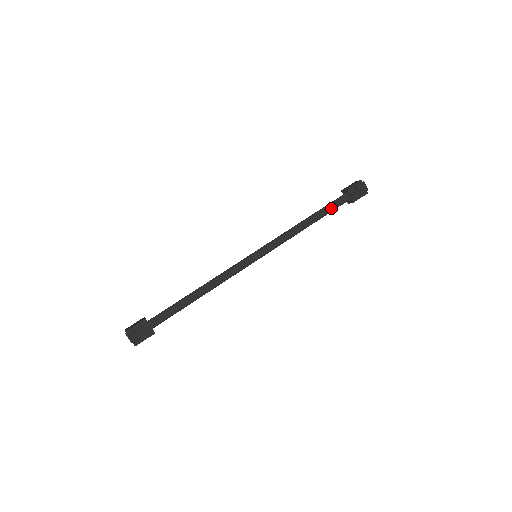
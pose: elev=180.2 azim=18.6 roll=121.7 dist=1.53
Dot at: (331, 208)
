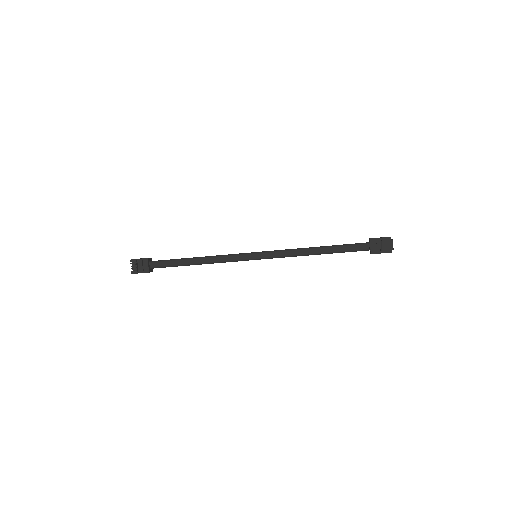
Dot at: (347, 249)
